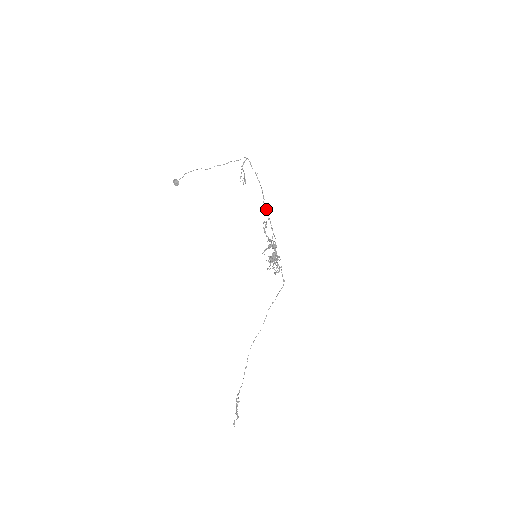
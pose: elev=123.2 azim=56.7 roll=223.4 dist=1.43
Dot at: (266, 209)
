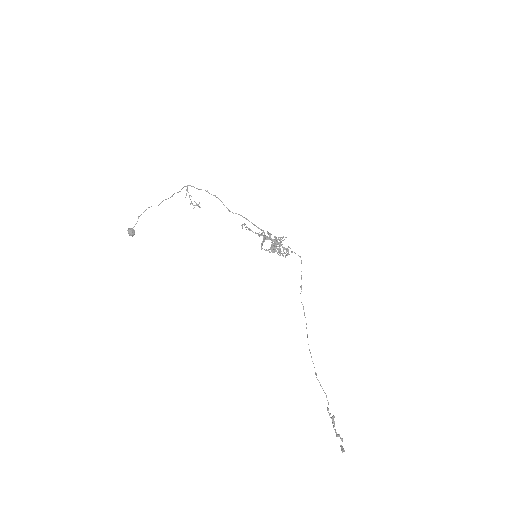
Dot at: occluded
